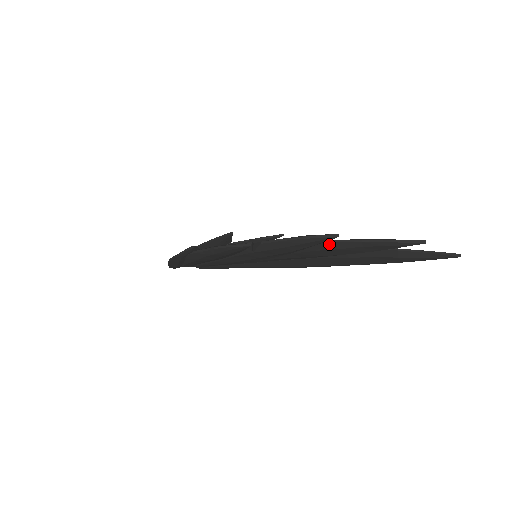
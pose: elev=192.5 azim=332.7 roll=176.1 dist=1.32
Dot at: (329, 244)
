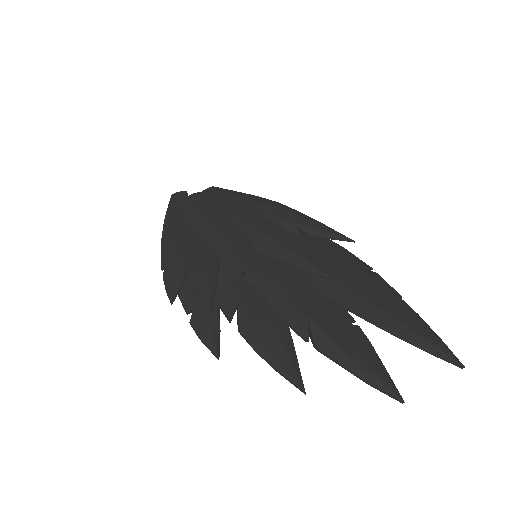
Dot at: (313, 344)
